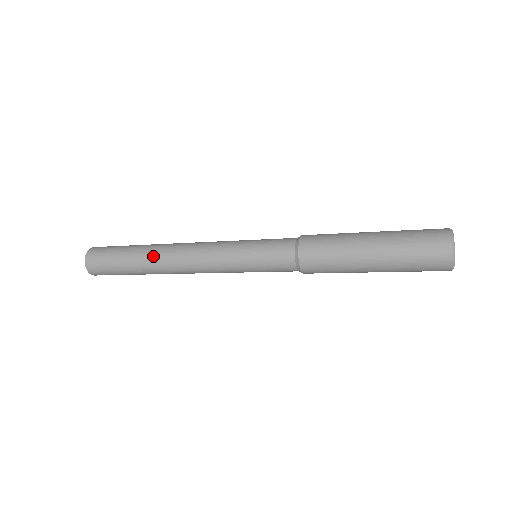
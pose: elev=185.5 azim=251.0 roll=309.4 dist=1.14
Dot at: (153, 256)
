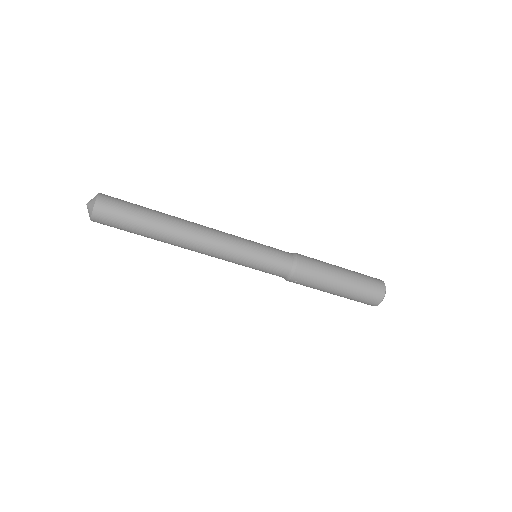
Dot at: (175, 217)
